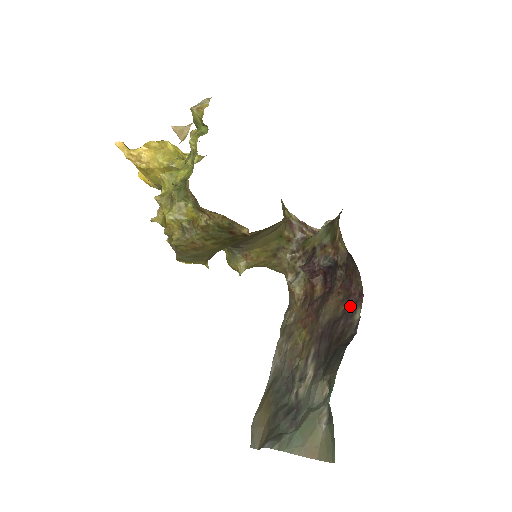
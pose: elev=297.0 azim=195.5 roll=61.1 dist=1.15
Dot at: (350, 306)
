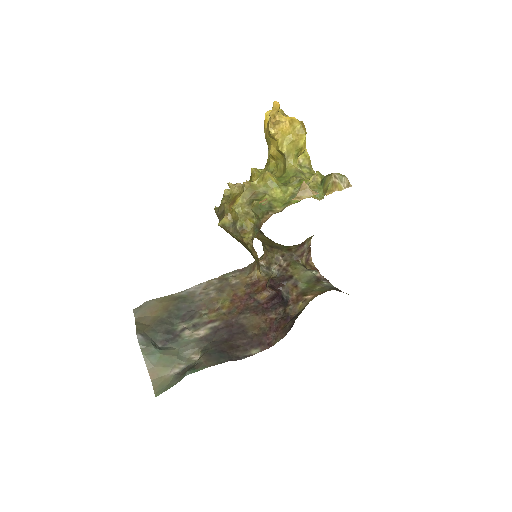
Dot at: (259, 340)
